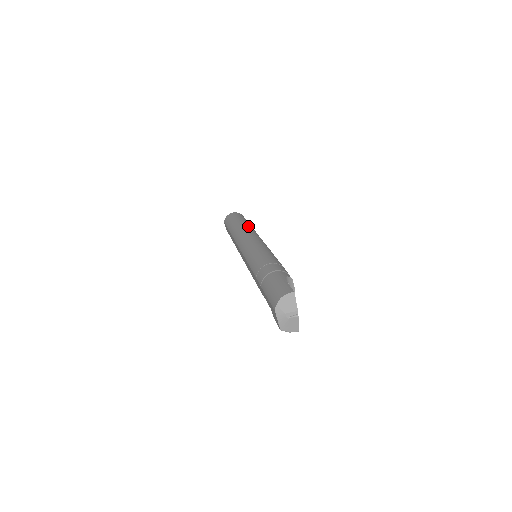
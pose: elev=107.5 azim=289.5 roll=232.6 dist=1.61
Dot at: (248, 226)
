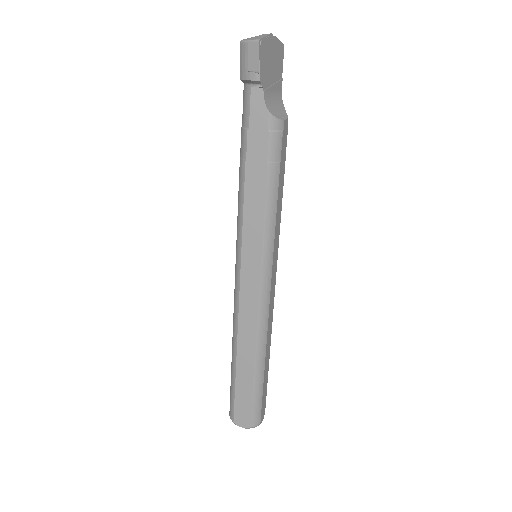
Dot at: occluded
